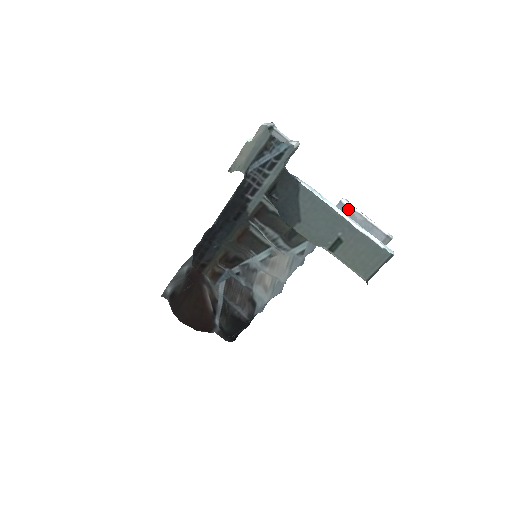
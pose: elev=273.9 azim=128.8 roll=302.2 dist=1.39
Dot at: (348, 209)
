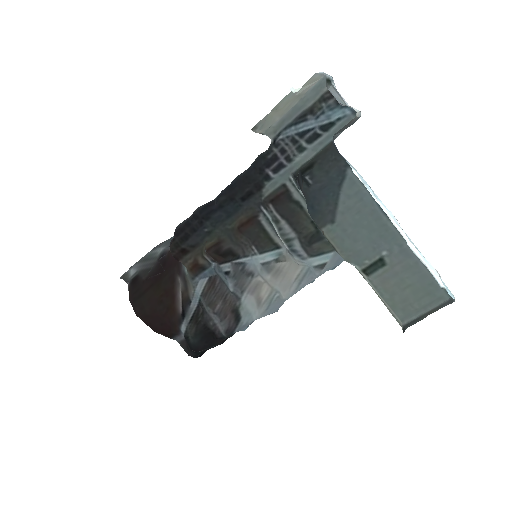
Dot at: occluded
